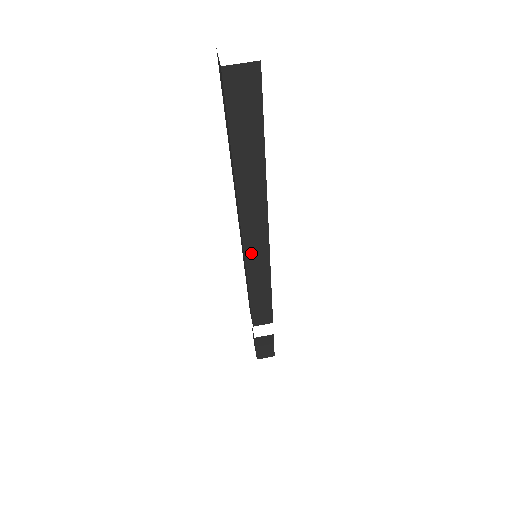
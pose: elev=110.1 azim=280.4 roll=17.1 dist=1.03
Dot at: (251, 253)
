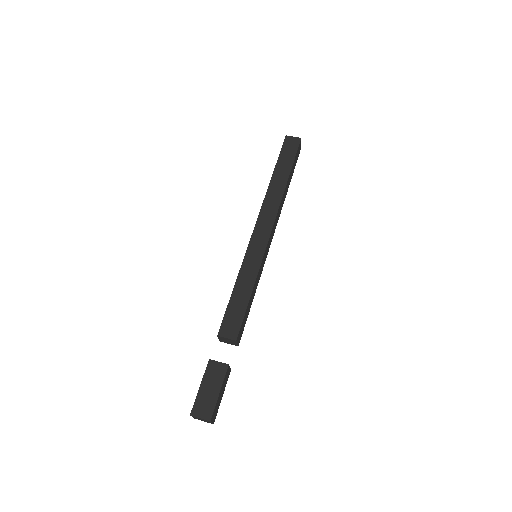
Dot at: (256, 238)
